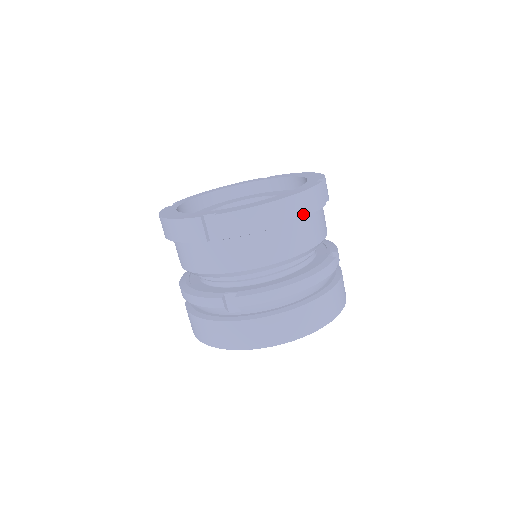
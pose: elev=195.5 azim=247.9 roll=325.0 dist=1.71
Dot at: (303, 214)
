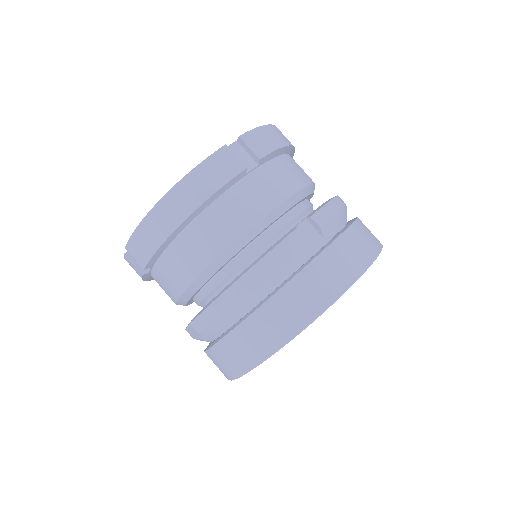
Dot at: (198, 202)
